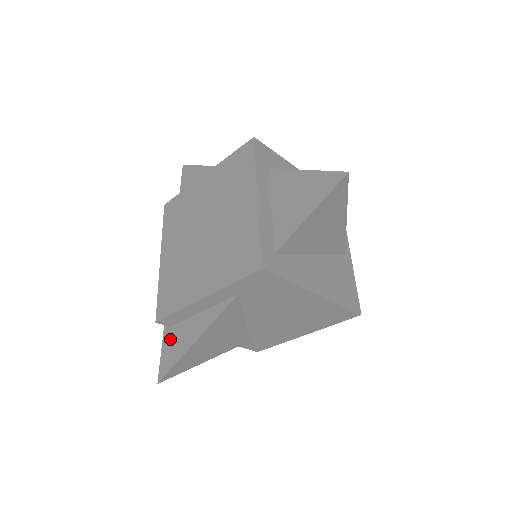
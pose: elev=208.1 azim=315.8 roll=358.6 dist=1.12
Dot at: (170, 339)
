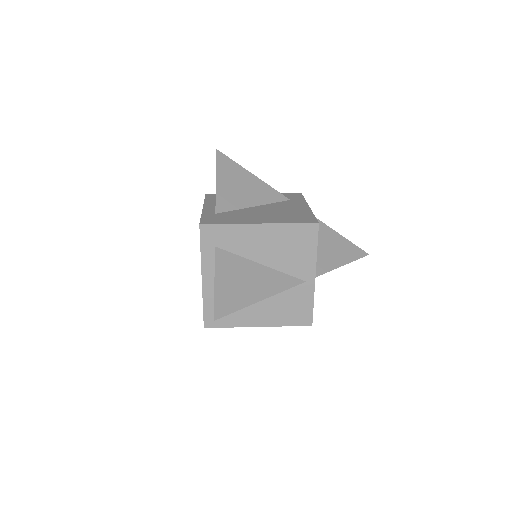
Dot at: occluded
